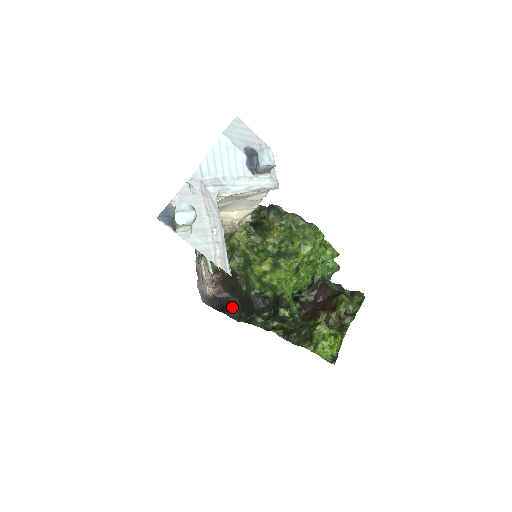
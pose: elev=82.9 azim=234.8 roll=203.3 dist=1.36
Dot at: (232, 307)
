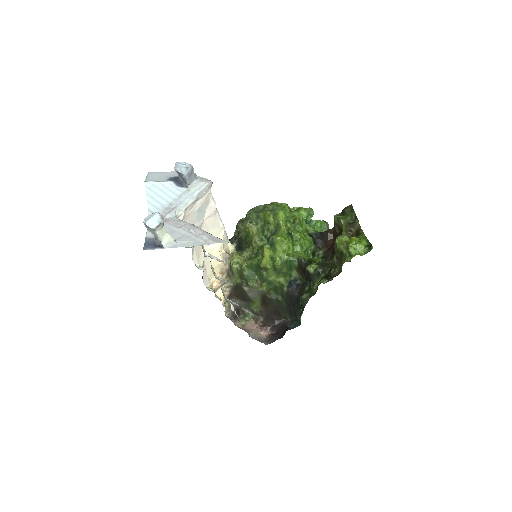
Dot at: occluded
